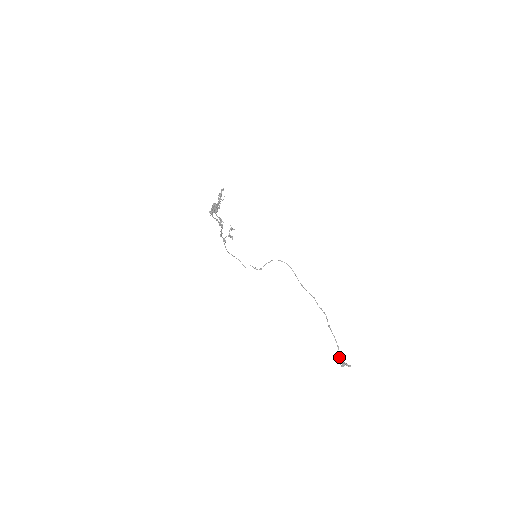
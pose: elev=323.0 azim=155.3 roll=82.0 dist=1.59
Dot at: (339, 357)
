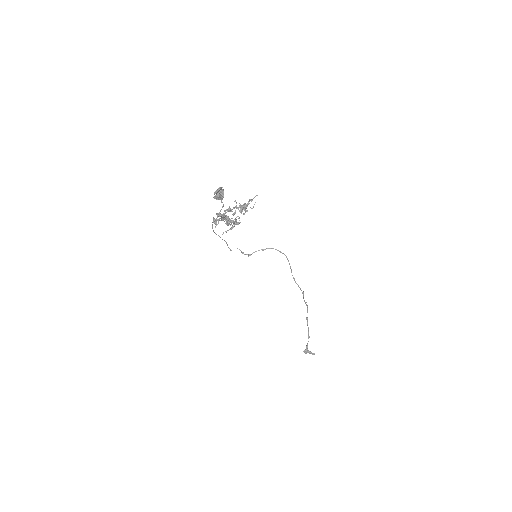
Dot at: (306, 346)
